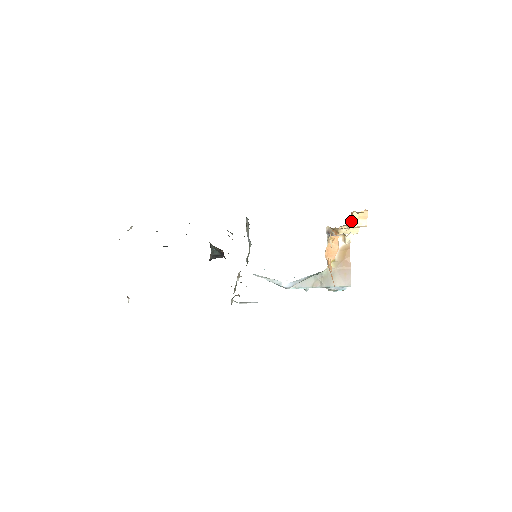
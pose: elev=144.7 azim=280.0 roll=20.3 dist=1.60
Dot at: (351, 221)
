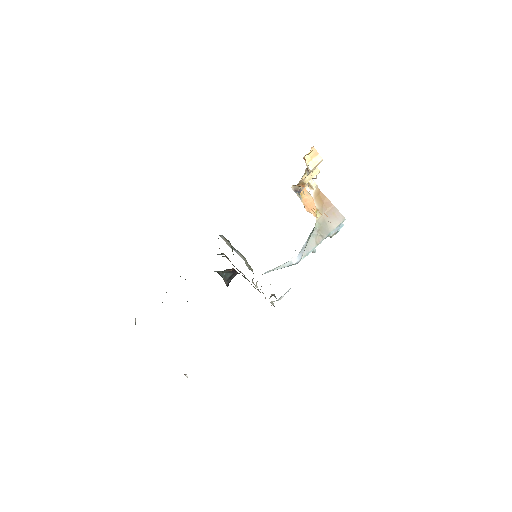
Dot at: (308, 166)
